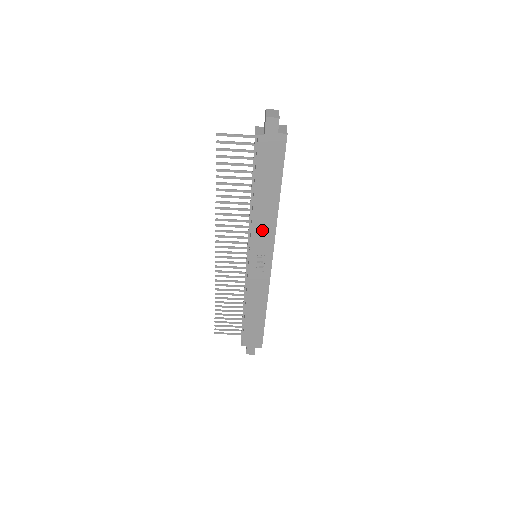
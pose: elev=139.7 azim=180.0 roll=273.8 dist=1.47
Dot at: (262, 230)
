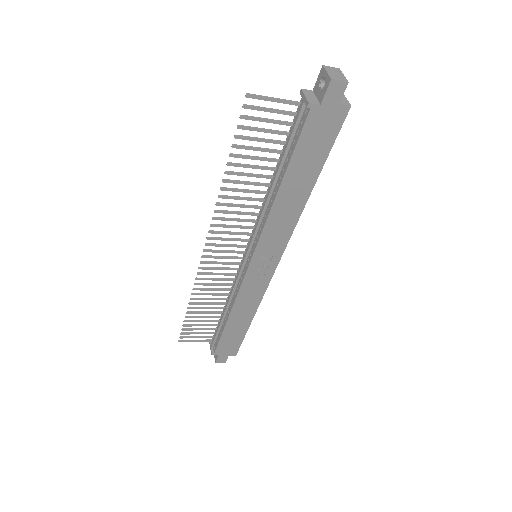
Dot at: (277, 228)
